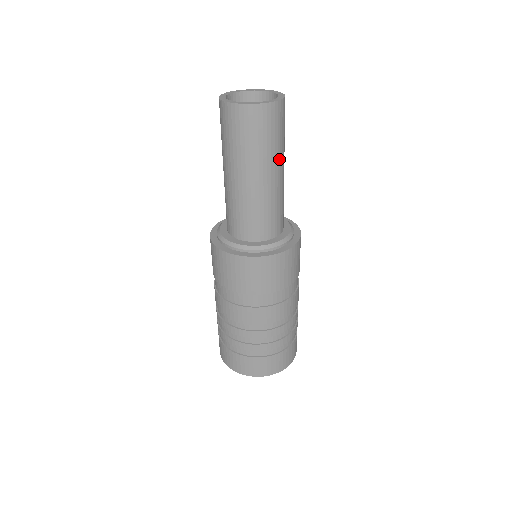
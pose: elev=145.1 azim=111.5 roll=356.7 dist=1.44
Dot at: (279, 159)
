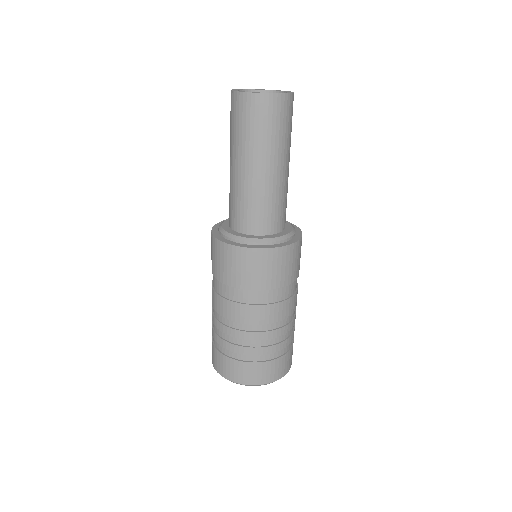
Dot at: (273, 154)
